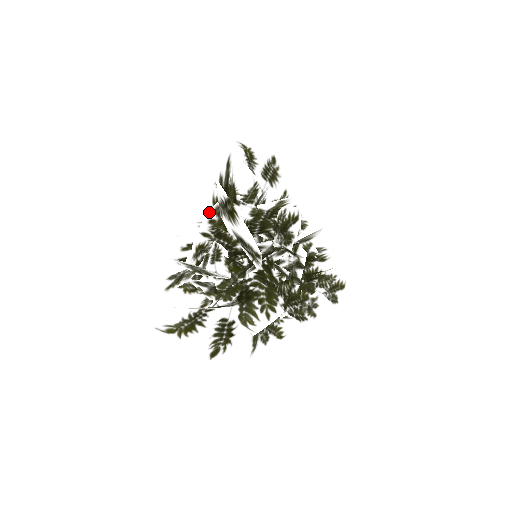
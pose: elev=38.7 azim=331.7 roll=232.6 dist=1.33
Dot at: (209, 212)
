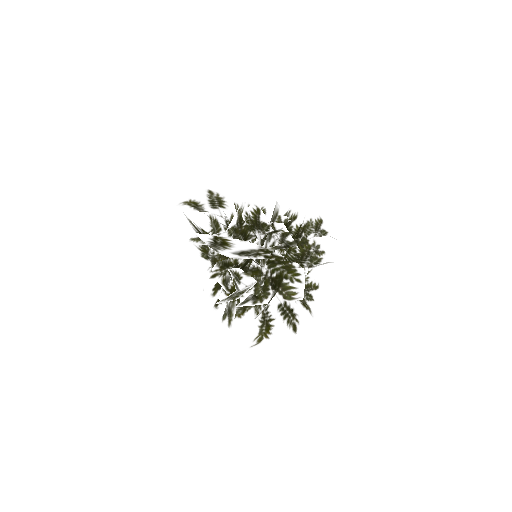
Dot at: (209, 257)
